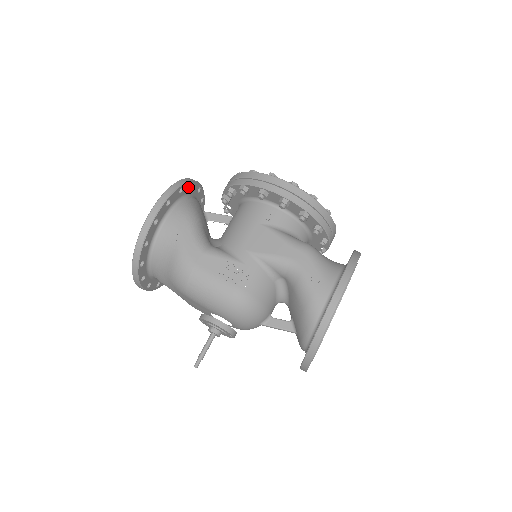
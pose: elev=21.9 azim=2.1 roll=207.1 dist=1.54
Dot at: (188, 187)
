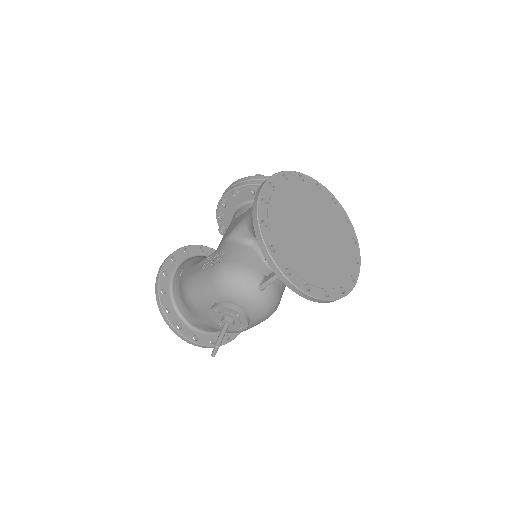
Dot at: (197, 250)
